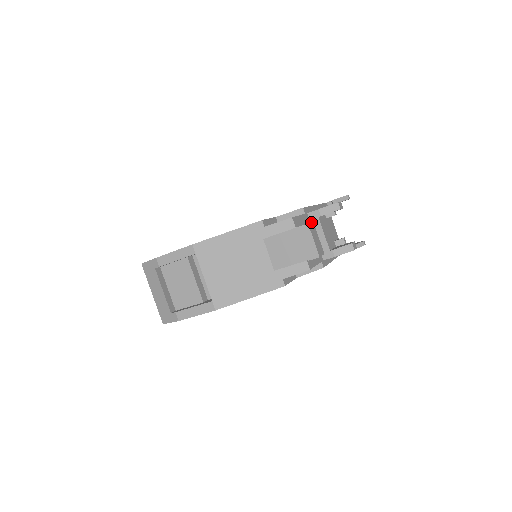
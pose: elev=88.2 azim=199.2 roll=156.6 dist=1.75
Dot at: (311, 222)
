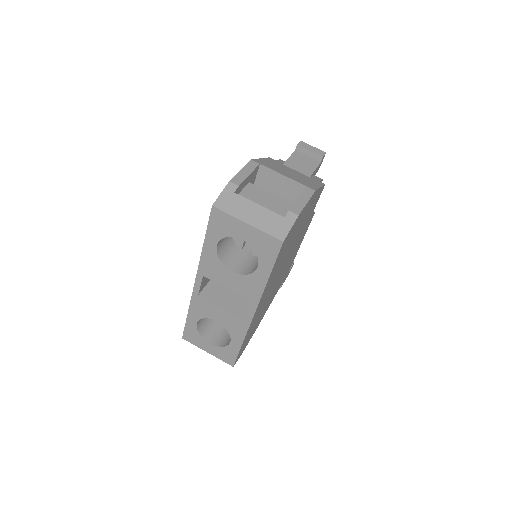
Dot at: occluded
